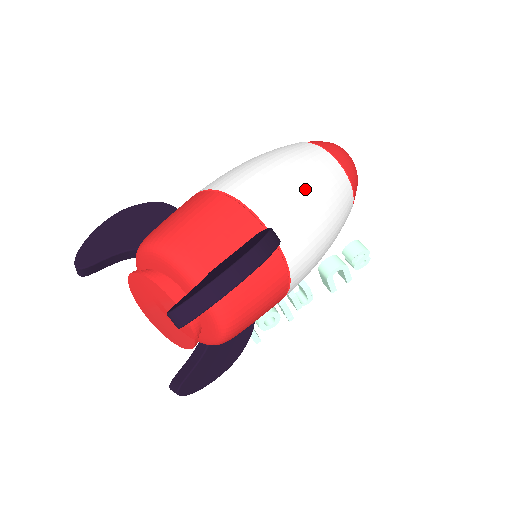
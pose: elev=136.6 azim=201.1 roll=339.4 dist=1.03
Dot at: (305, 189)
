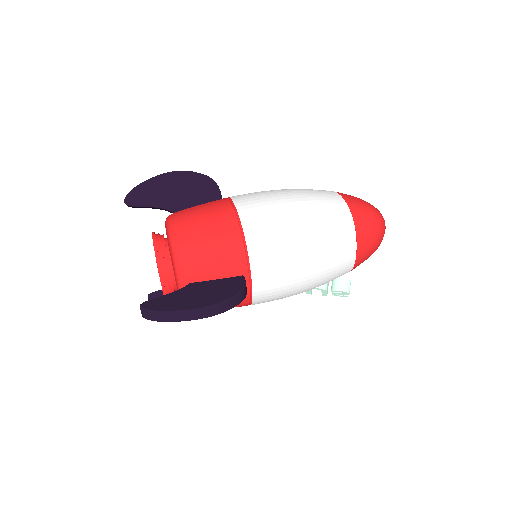
Dot at: (304, 260)
